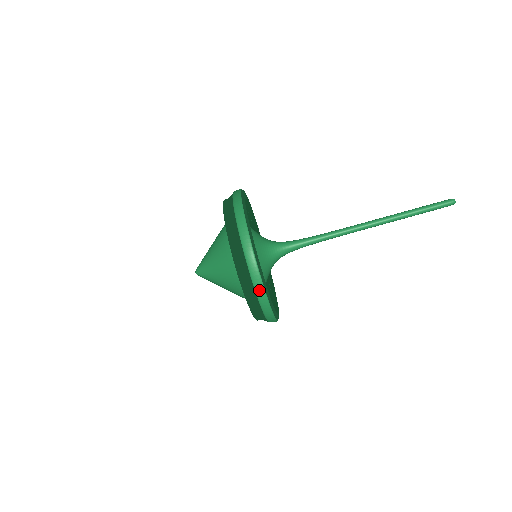
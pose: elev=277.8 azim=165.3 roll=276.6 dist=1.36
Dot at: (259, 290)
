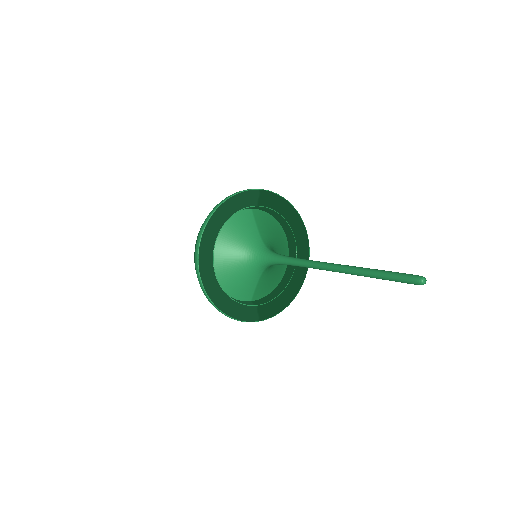
Dot at: (206, 297)
